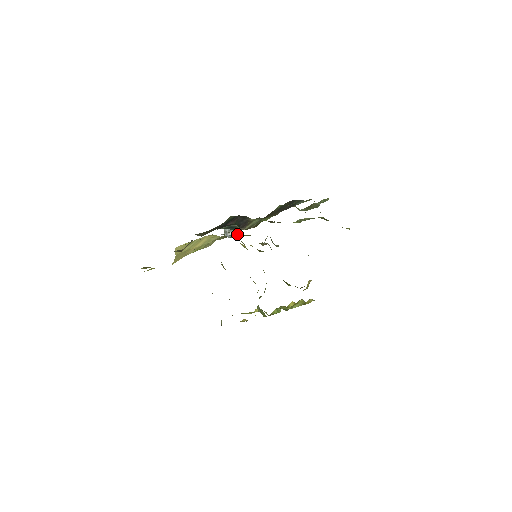
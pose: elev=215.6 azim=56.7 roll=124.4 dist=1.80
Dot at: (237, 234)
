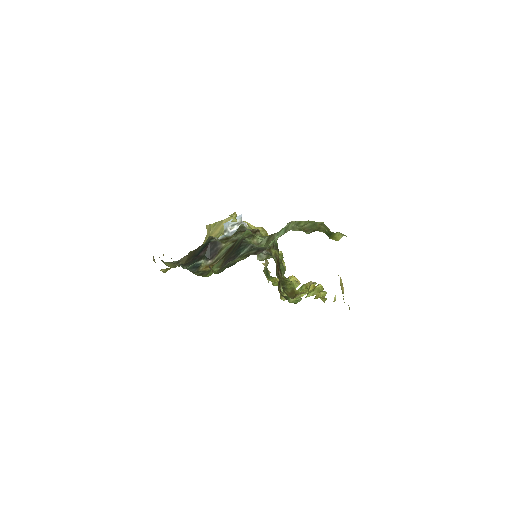
Dot at: occluded
